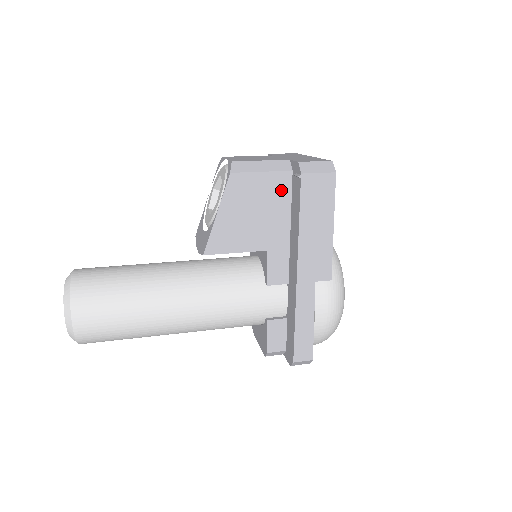
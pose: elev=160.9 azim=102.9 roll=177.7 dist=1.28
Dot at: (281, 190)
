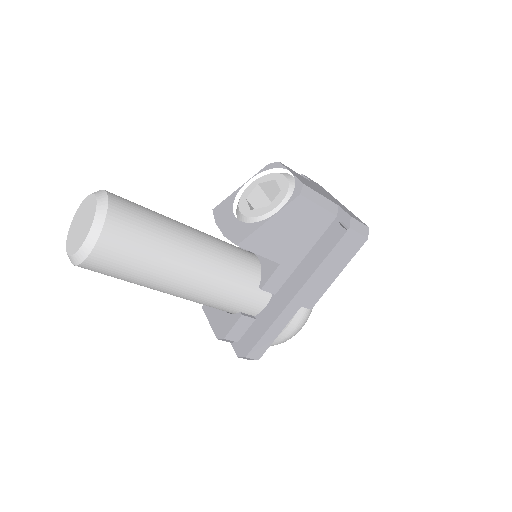
Dot at: (321, 226)
